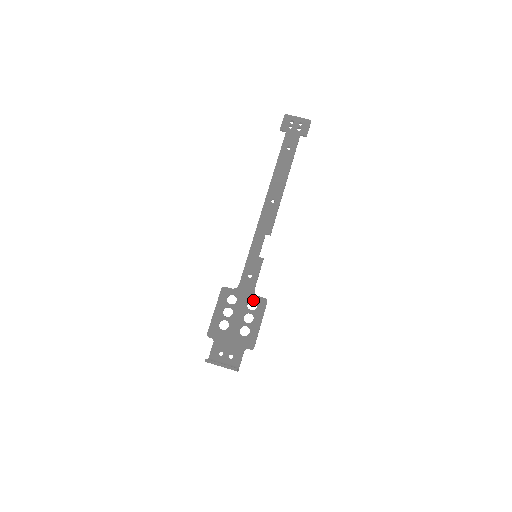
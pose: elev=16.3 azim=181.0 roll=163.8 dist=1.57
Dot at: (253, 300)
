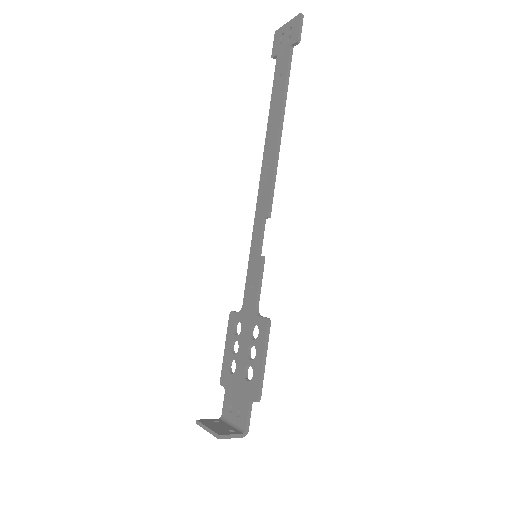
Dot at: (255, 324)
